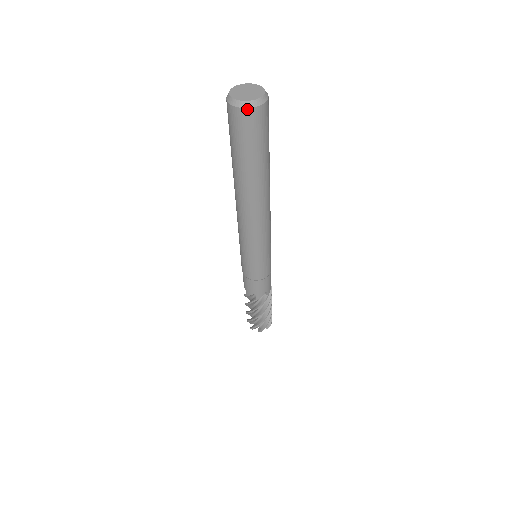
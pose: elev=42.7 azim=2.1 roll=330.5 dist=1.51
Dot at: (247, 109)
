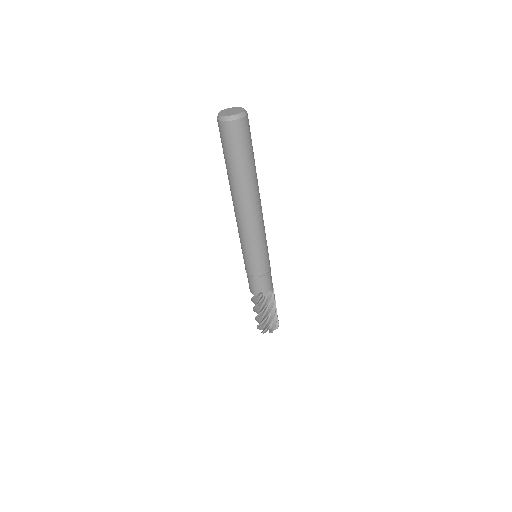
Dot at: (236, 121)
